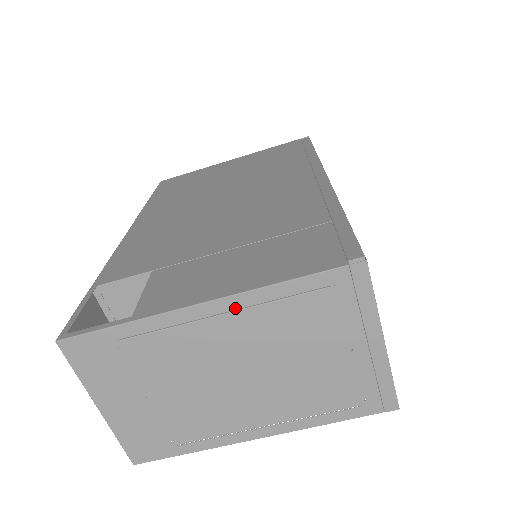
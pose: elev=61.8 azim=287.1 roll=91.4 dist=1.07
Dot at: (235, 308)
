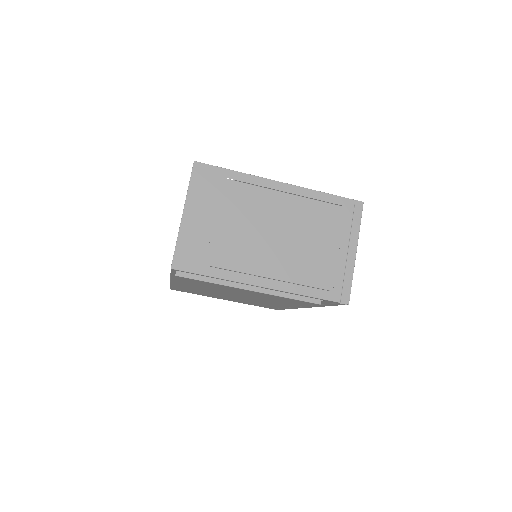
Dot at: (295, 193)
